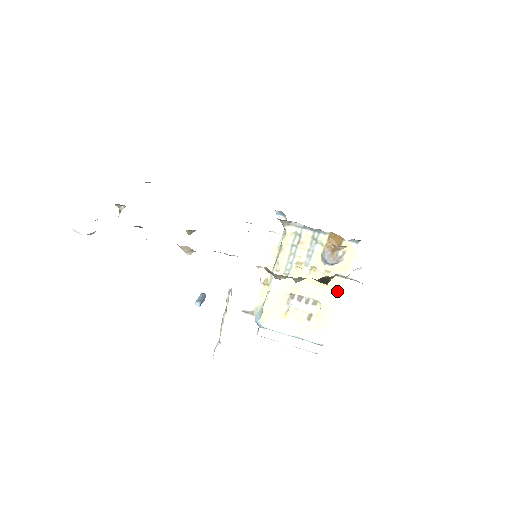
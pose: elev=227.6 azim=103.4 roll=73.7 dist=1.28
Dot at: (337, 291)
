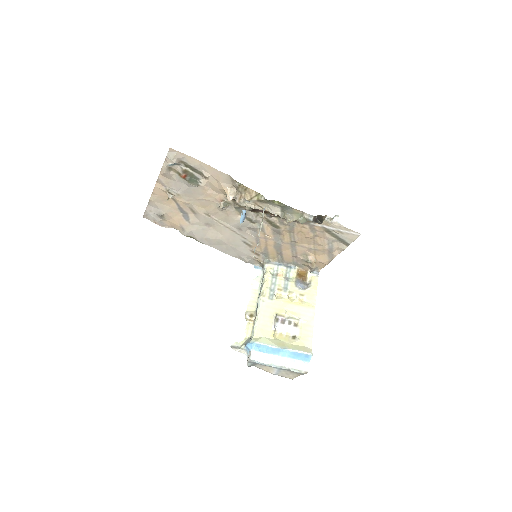
Dot at: (312, 310)
